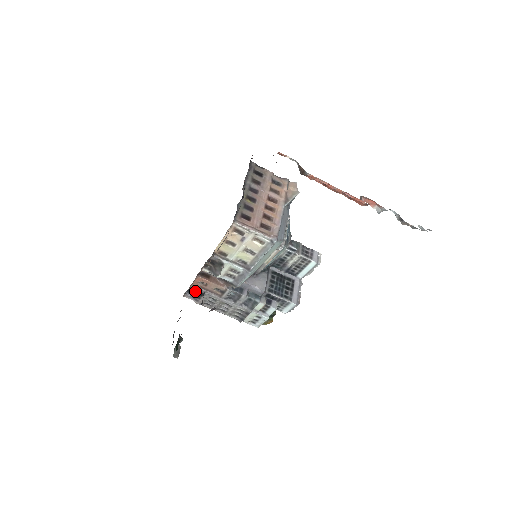
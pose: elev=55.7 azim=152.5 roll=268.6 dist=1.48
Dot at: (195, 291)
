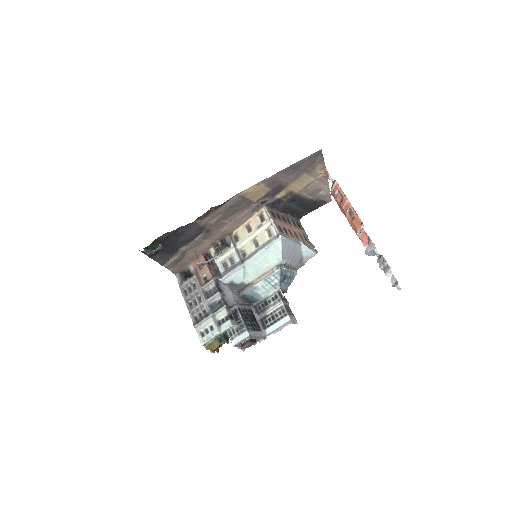
Dot at: (188, 273)
